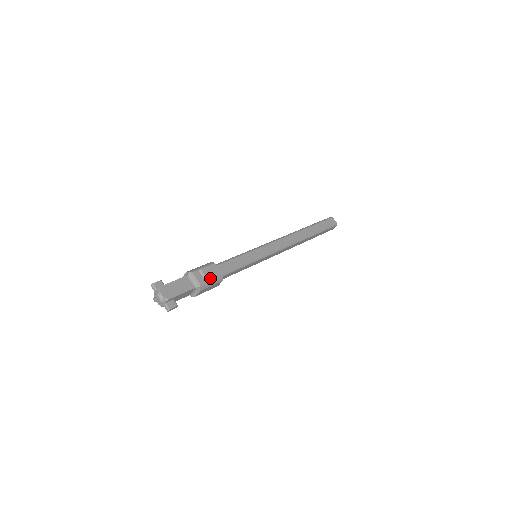
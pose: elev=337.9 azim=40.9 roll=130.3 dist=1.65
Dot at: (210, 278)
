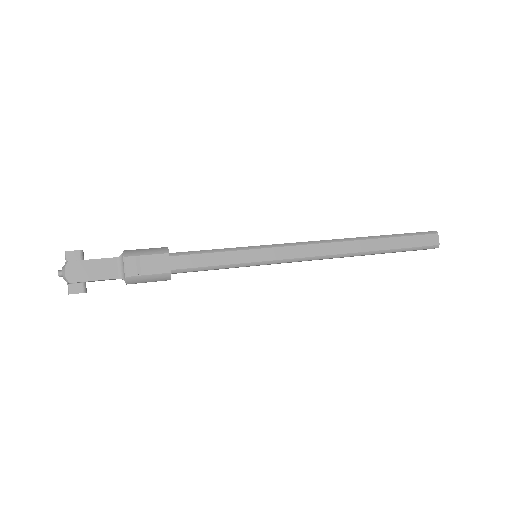
Dot at: (147, 273)
